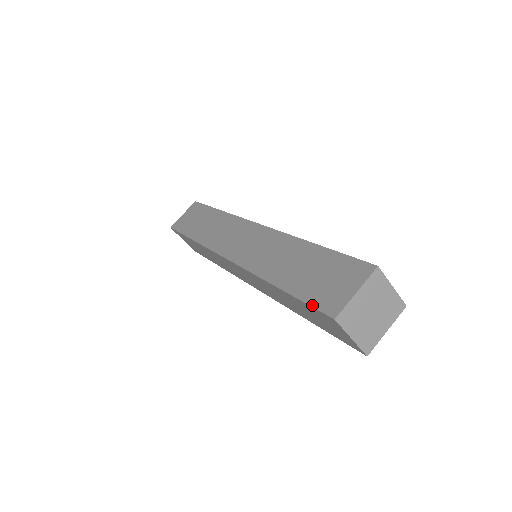
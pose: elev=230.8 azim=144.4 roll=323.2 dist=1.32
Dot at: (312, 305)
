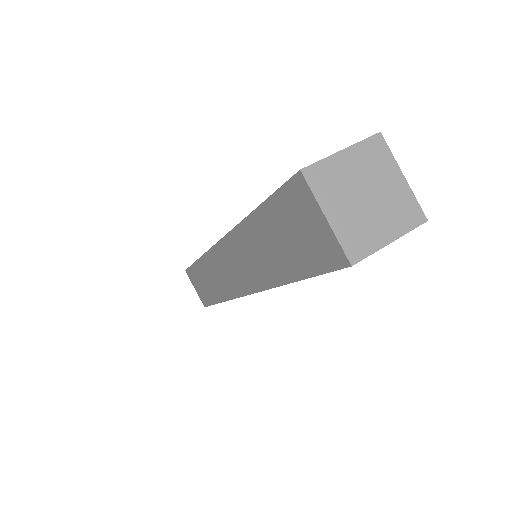
Dot at: (281, 186)
